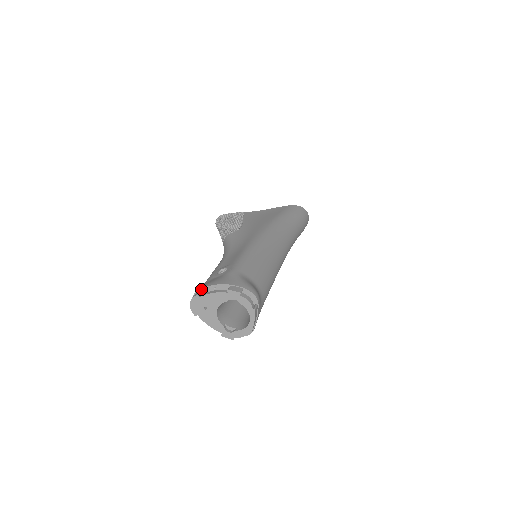
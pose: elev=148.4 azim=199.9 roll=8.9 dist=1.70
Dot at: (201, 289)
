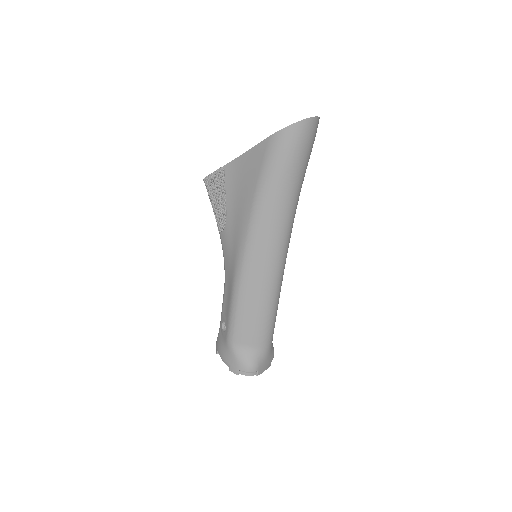
Dot at: (217, 349)
